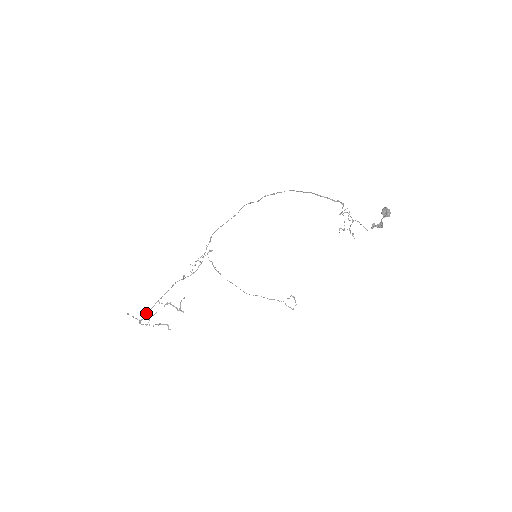
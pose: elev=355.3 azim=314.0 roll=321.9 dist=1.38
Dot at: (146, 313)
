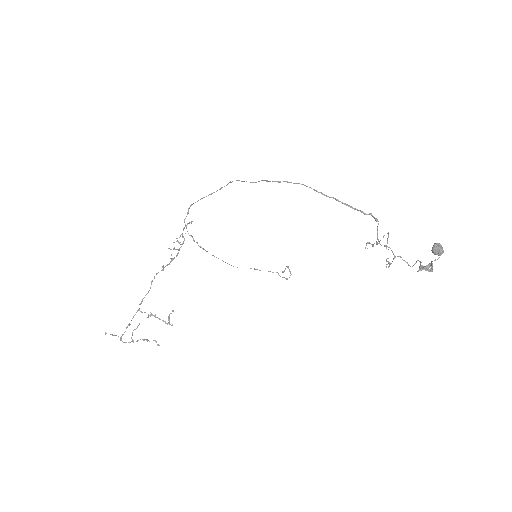
Dot at: occluded
